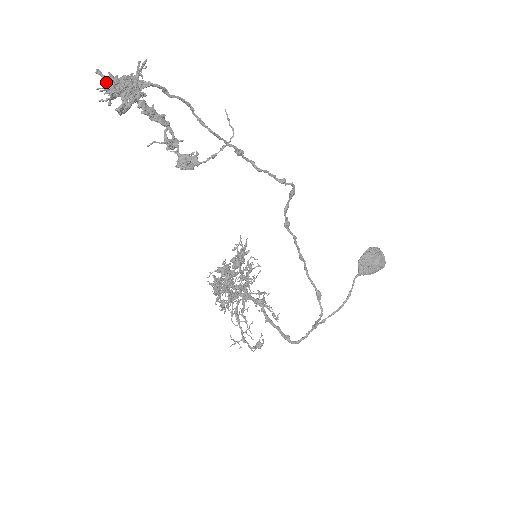
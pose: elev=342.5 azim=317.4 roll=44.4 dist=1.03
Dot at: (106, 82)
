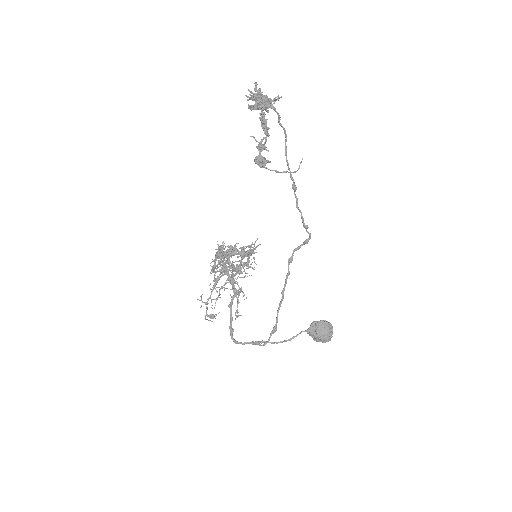
Dot at: (255, 90)
